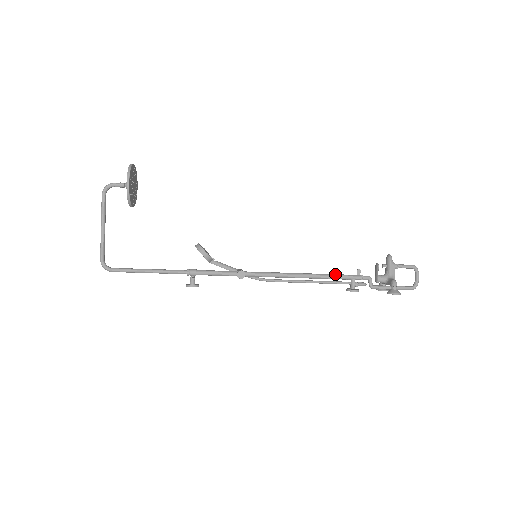
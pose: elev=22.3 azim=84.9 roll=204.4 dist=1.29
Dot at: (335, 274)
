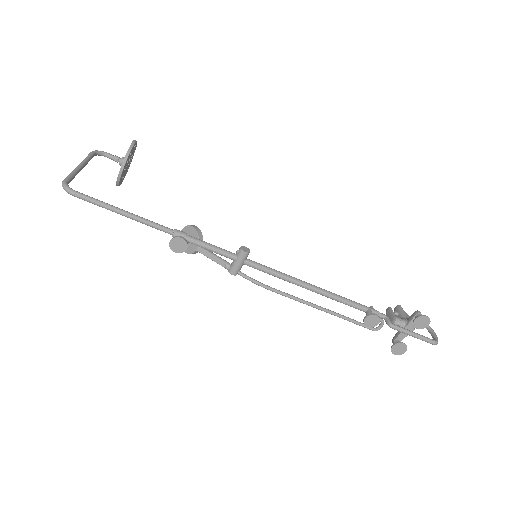
Dot at: (348, 299)
